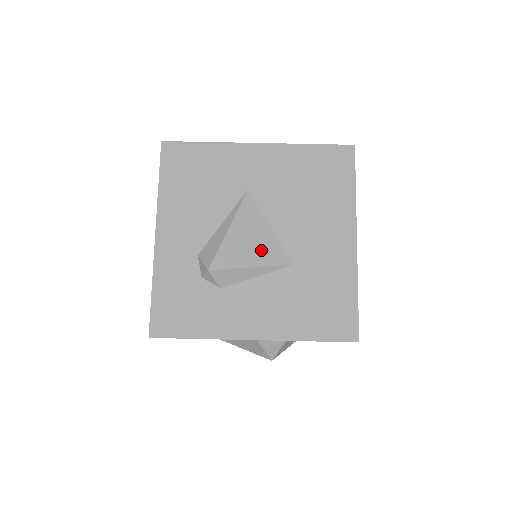
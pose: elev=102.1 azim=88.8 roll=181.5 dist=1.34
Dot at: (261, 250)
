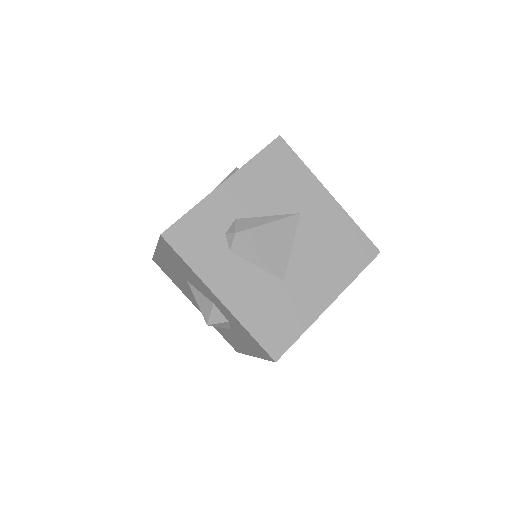
Dot at: (274, 254)
